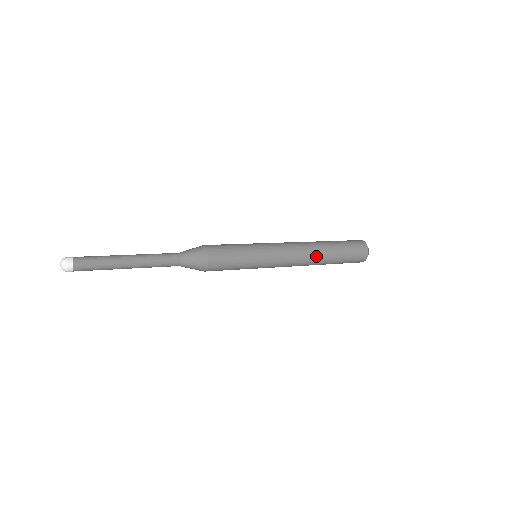
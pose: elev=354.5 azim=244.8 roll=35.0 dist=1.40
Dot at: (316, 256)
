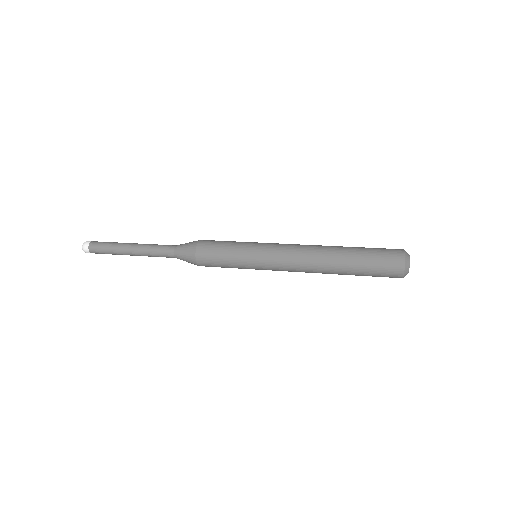
Dot at: (323, 272)
